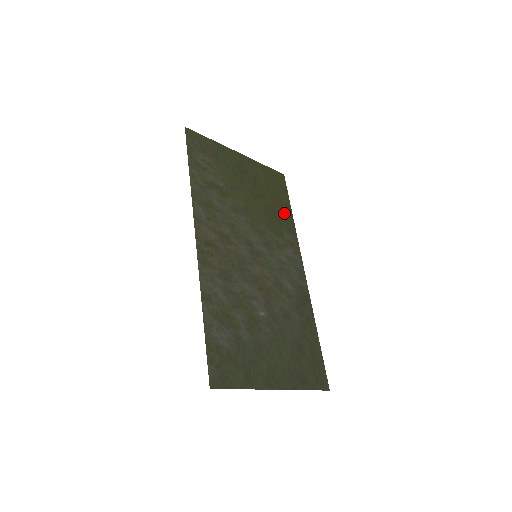
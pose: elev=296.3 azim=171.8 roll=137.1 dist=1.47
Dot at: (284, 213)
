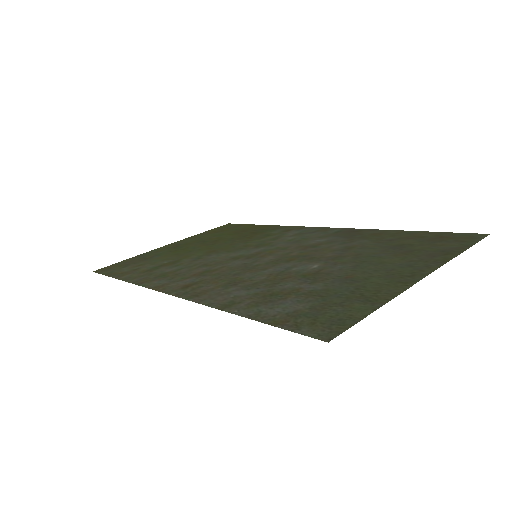
Dot at: (255, 230)
